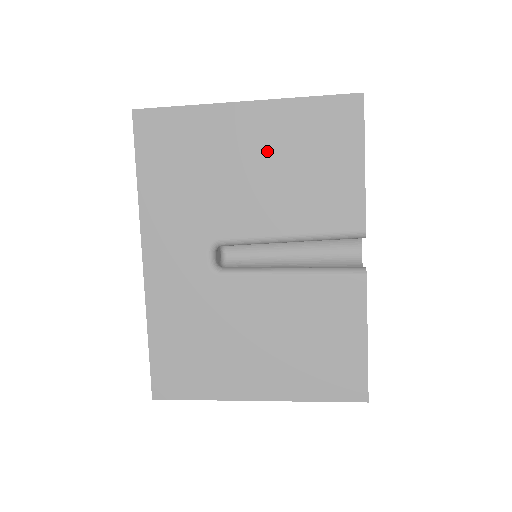
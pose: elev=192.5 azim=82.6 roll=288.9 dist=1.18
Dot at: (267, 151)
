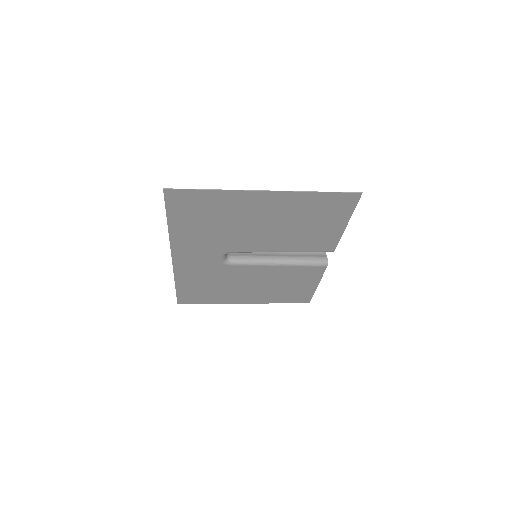
Dot at: (277, 216)
